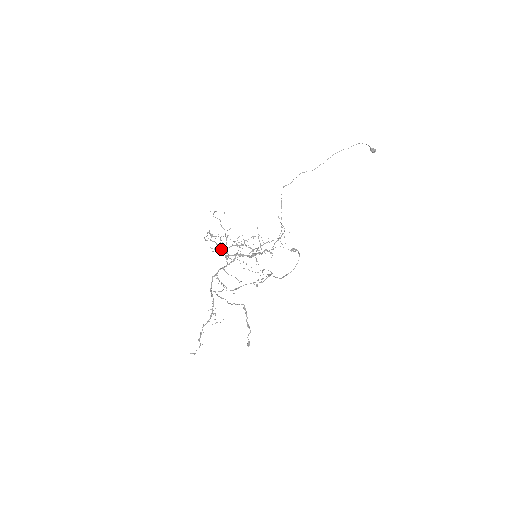
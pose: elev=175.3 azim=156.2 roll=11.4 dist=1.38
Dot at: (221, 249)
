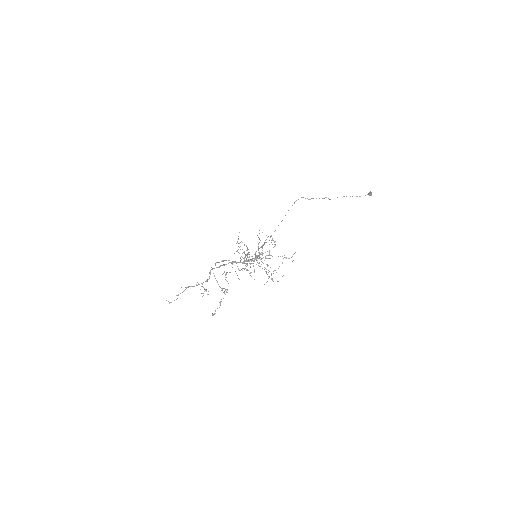
Dot at: occluded
